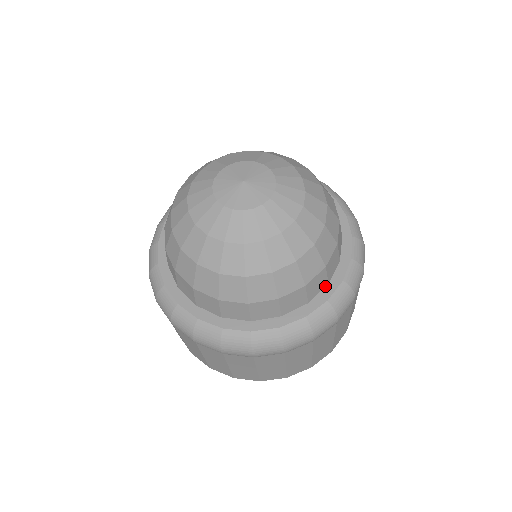
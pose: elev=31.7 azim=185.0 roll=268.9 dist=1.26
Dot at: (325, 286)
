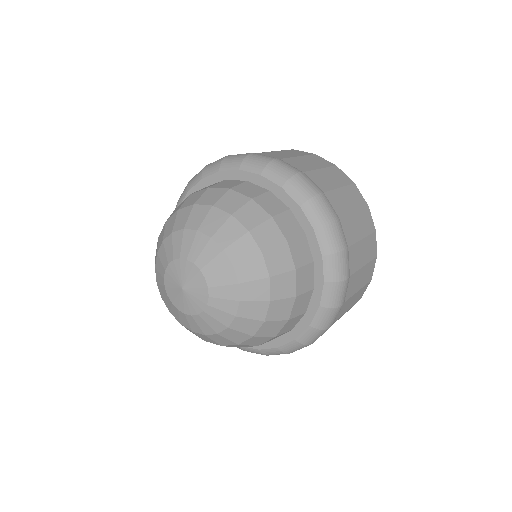
Dot at: (312, 293)
